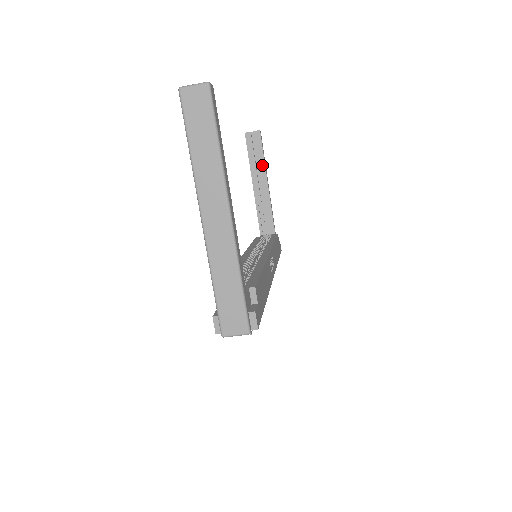
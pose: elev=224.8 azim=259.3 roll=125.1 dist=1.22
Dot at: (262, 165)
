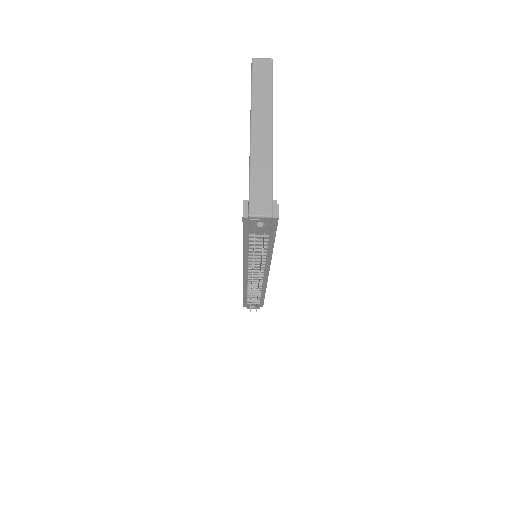
Dot at: occluded
